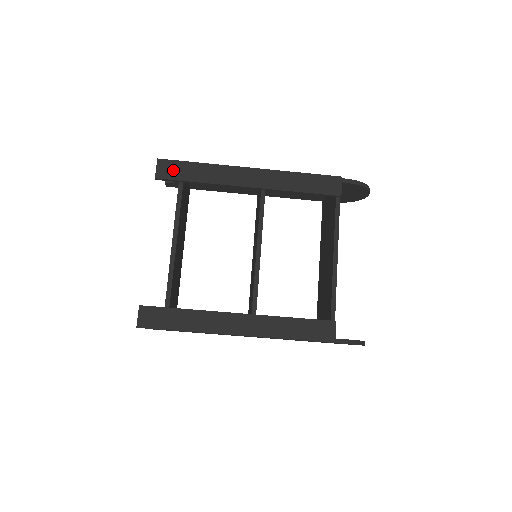
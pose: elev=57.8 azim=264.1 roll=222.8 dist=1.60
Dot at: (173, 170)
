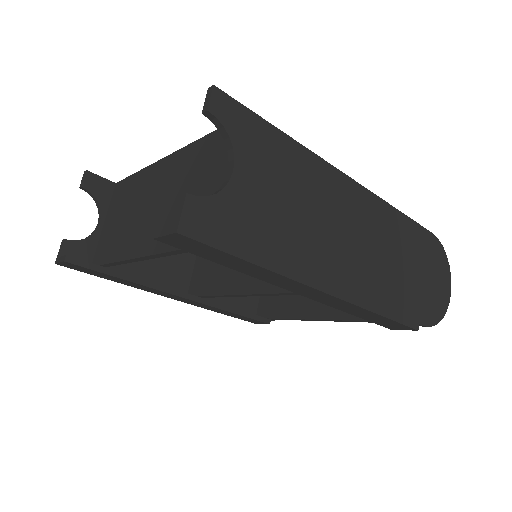
Dot at: (196, 249)
